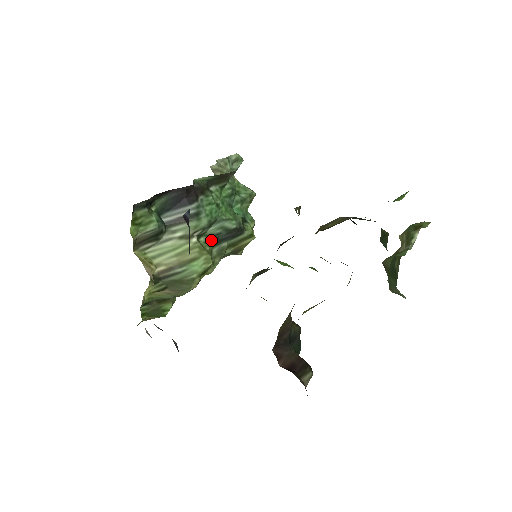
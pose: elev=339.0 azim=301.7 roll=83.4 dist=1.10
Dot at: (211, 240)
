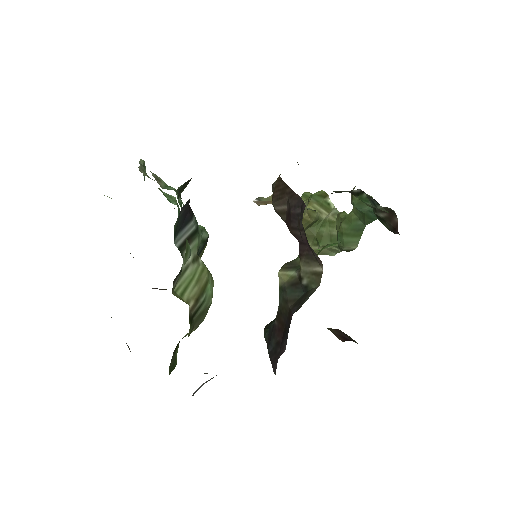
Dot at: occluded
